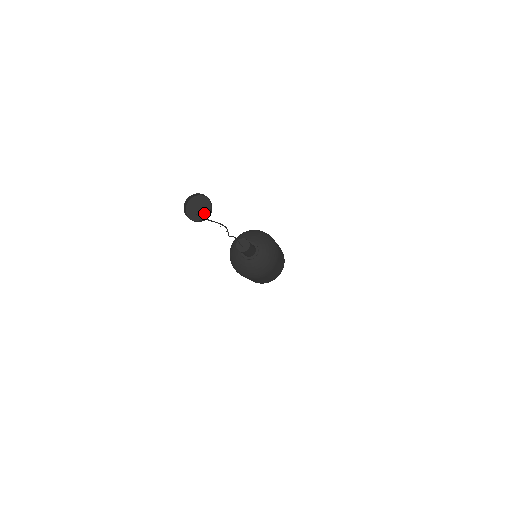
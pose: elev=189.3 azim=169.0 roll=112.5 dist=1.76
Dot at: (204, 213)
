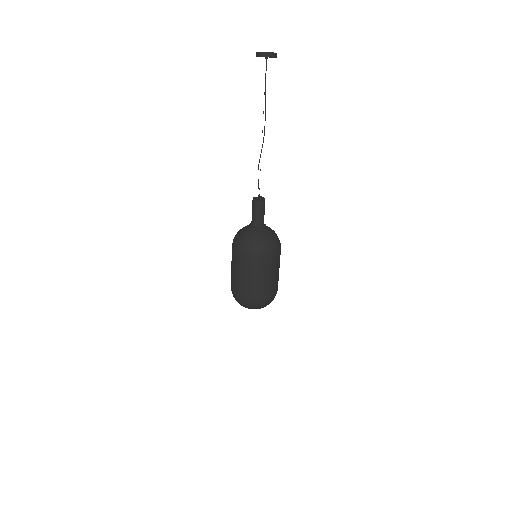
Dot at: occluded
